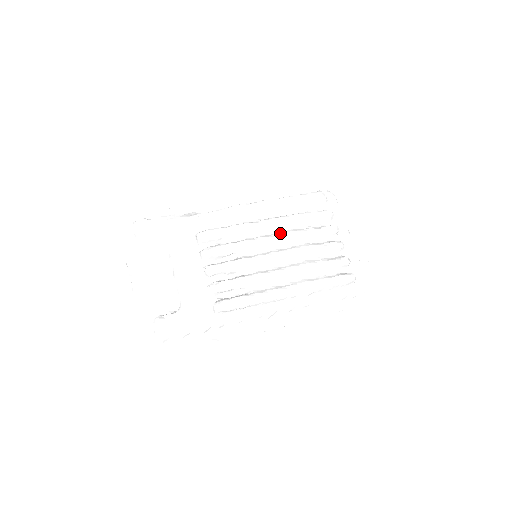
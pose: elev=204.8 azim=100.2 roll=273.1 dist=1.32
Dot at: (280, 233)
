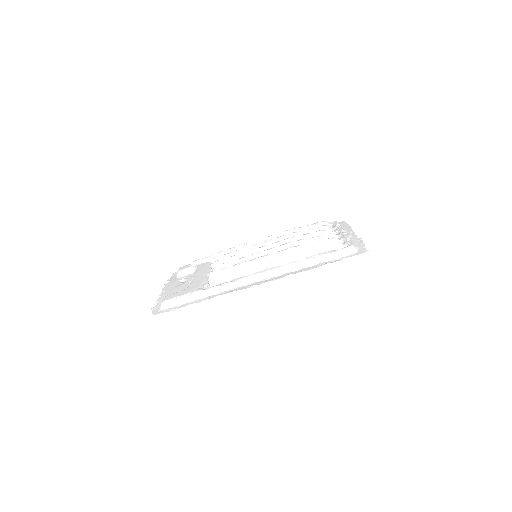
Dot at: occluded
